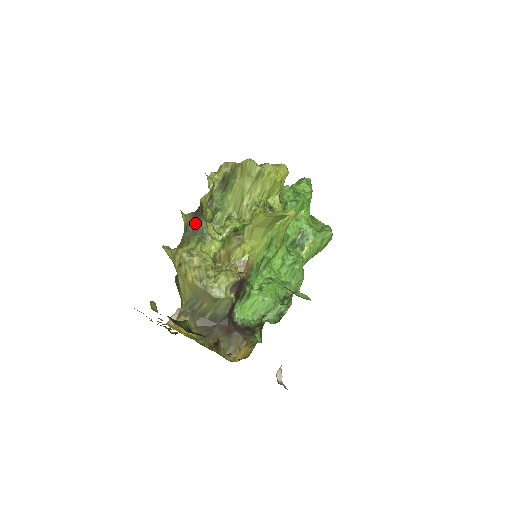
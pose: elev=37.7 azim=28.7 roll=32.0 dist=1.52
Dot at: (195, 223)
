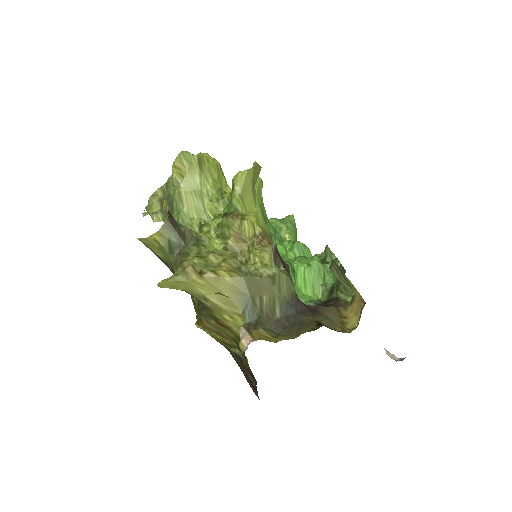
Dot at: (177, 232)
